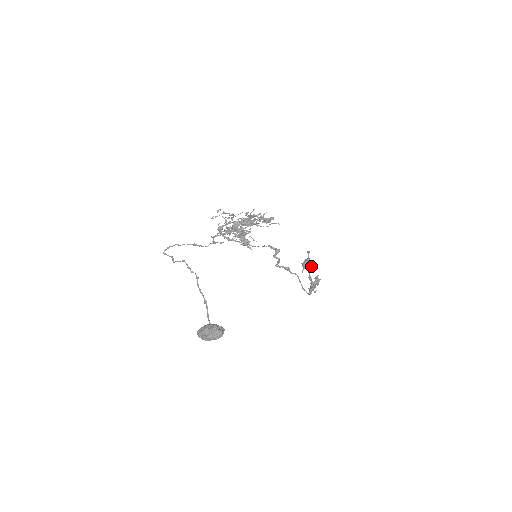
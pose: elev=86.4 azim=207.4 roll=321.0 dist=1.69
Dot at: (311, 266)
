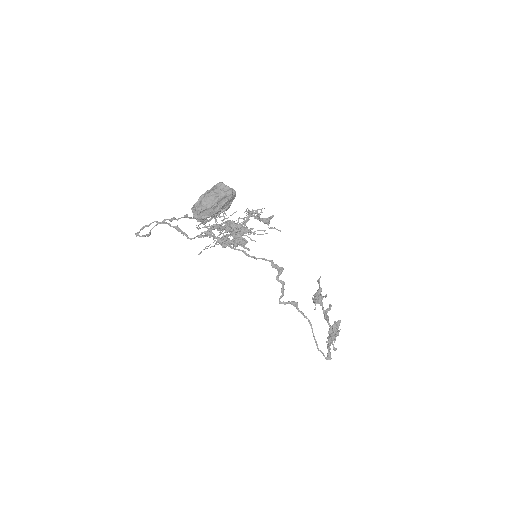
Dot at: occluded
